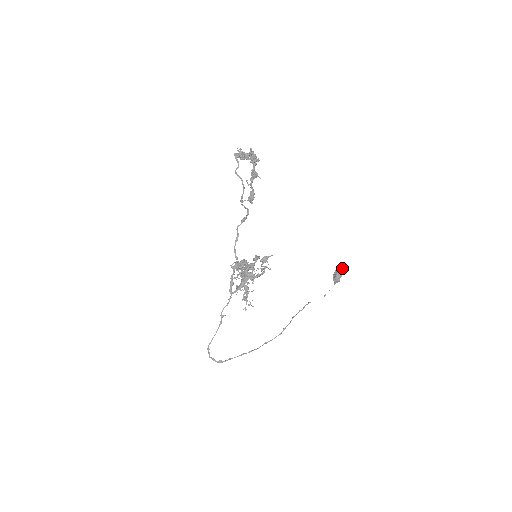
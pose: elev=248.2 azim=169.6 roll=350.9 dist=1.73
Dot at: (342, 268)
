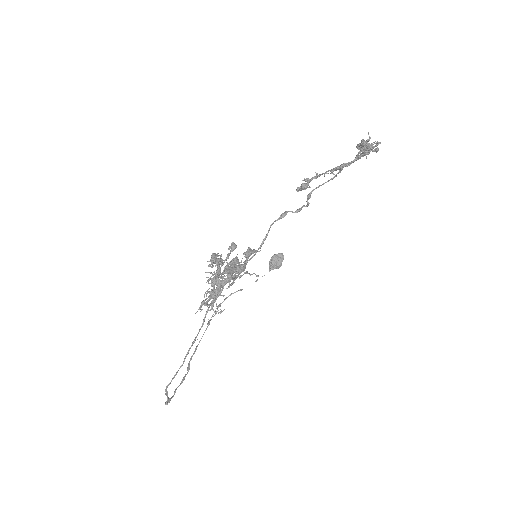
Dot at: (283, 255)
